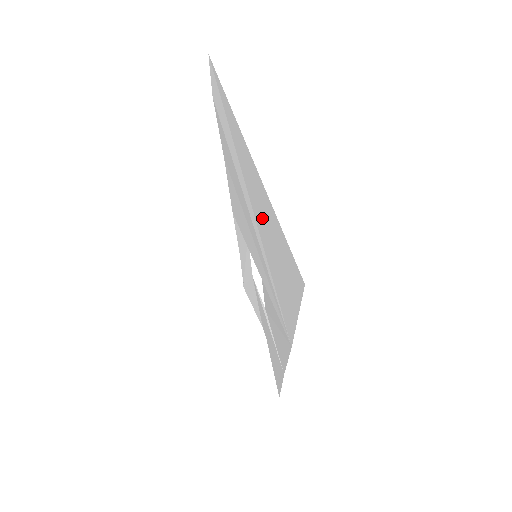
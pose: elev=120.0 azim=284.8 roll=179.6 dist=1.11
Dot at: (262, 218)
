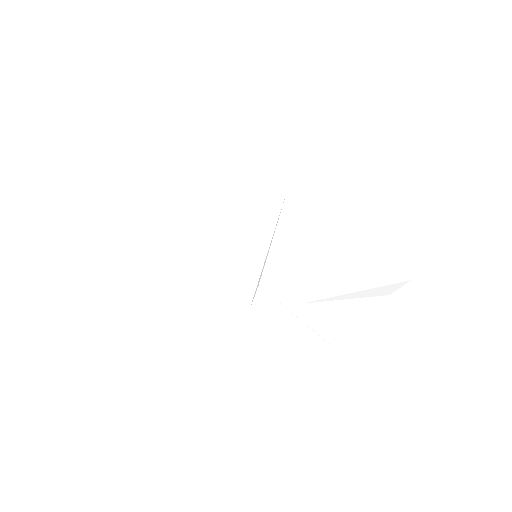
Dot at: (205, 207)
